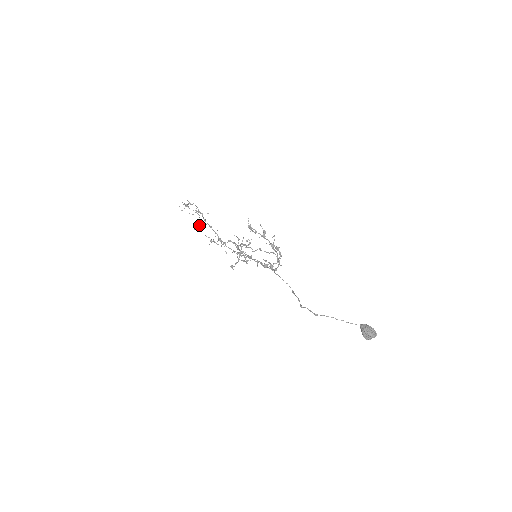
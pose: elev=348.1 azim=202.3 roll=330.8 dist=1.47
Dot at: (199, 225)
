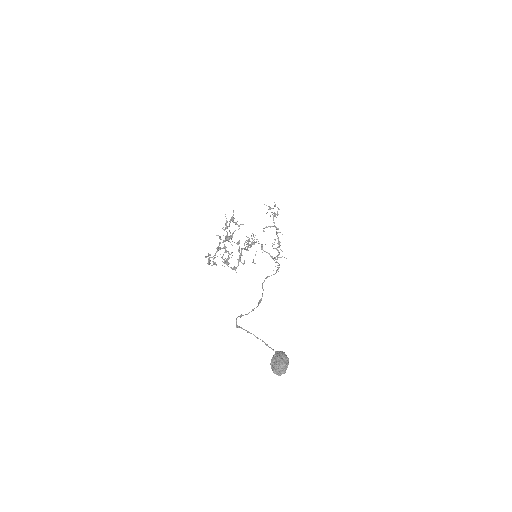
Dot at: (265, 227)
